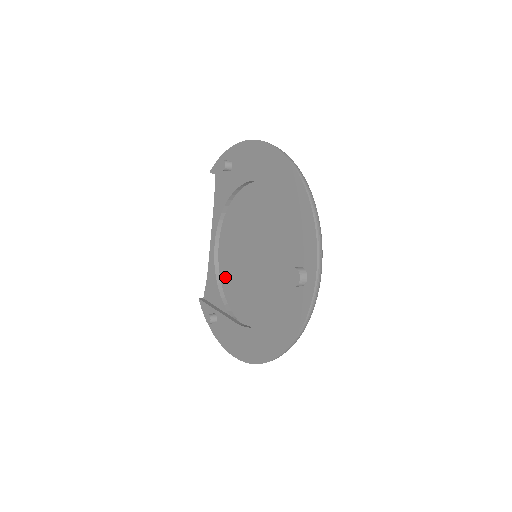
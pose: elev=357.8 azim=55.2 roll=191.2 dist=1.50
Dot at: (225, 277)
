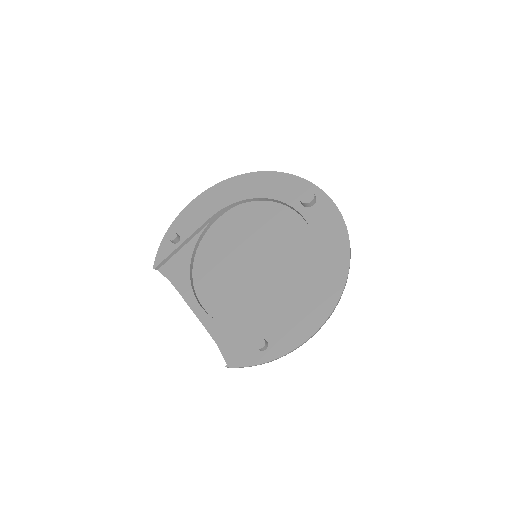
Dot at: (237, 317)
